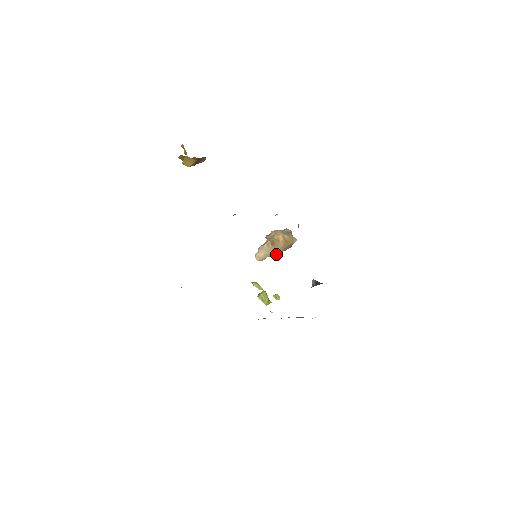
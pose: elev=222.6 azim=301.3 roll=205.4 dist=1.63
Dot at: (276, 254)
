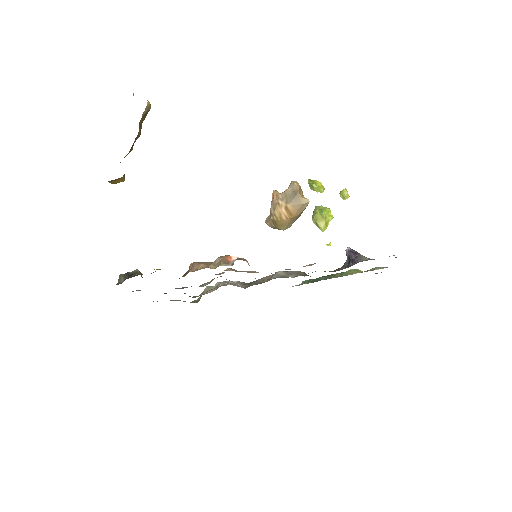
Dot at: occluded
